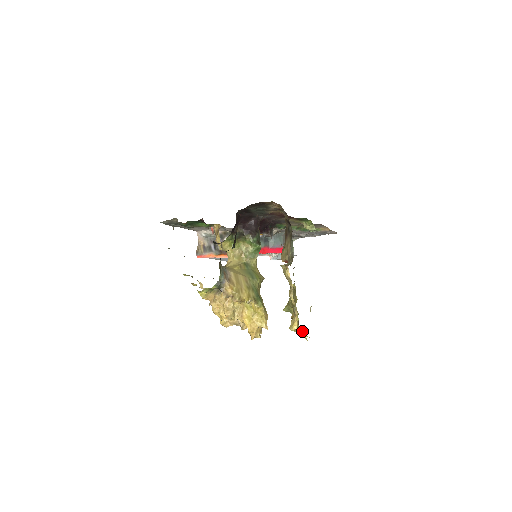
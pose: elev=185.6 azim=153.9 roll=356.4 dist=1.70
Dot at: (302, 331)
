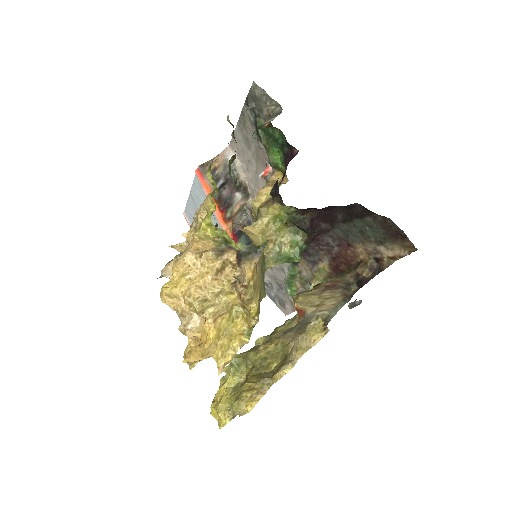
Dot at: (231, 411)
